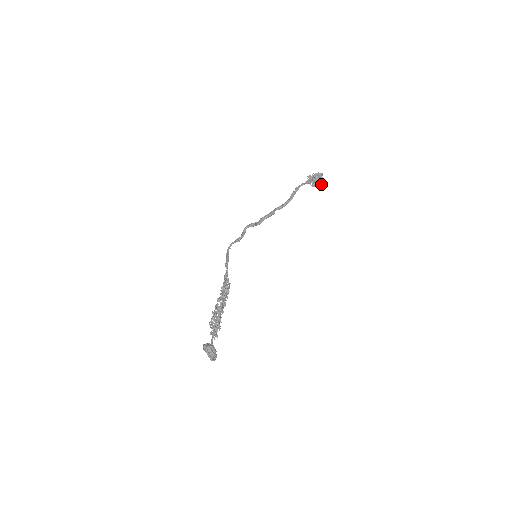
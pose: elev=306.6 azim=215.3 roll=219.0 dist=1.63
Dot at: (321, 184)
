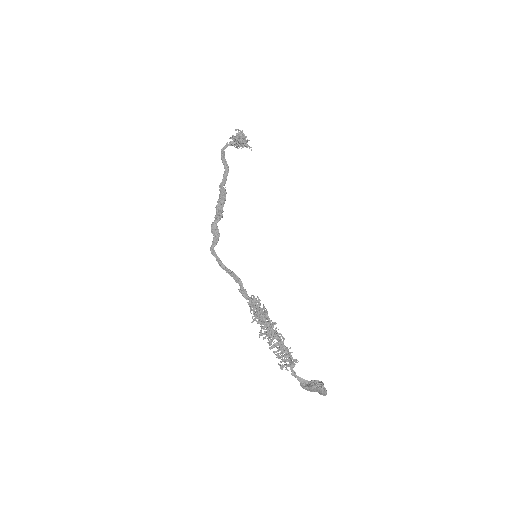
Dot at: (248, 145)
